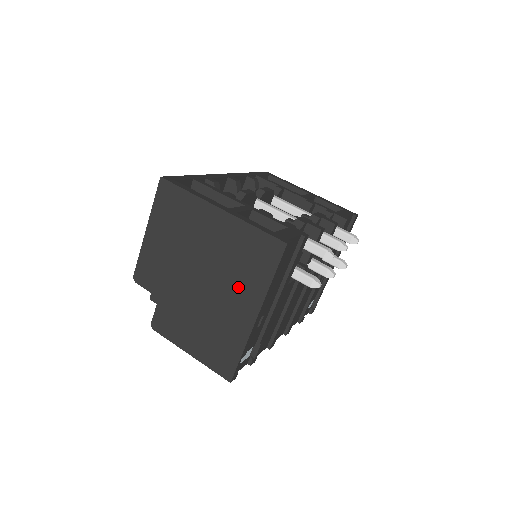
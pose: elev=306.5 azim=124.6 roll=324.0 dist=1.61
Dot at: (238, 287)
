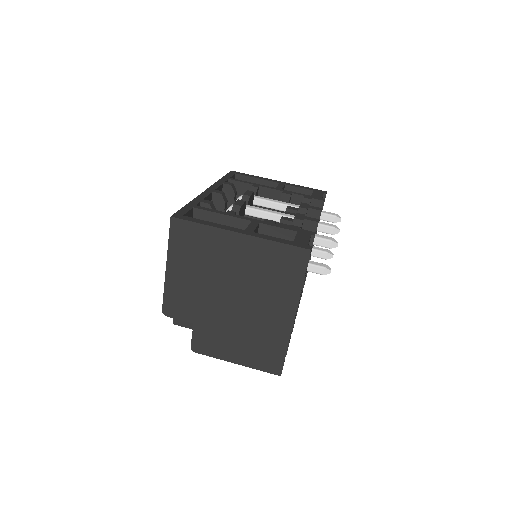
Dot at: (271, 296)
